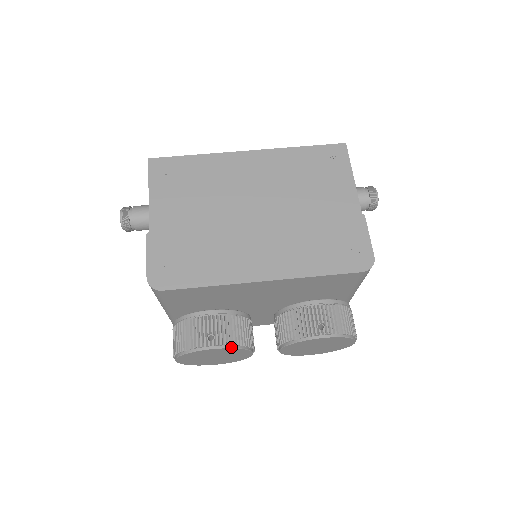
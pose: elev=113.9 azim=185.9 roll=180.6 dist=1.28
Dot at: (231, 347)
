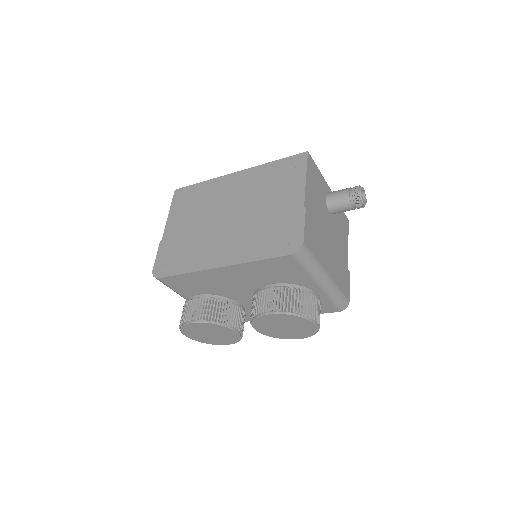
Dot at: (207, 322)
